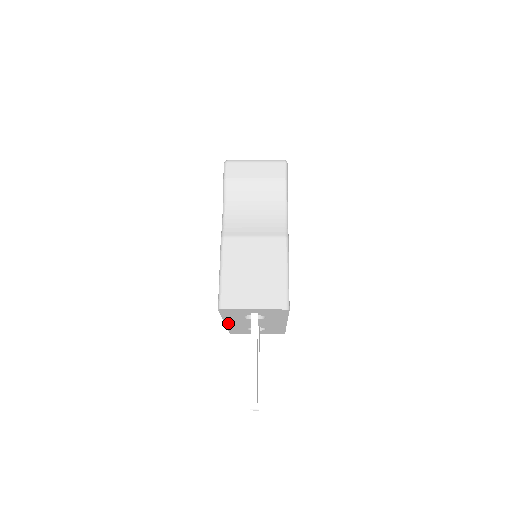
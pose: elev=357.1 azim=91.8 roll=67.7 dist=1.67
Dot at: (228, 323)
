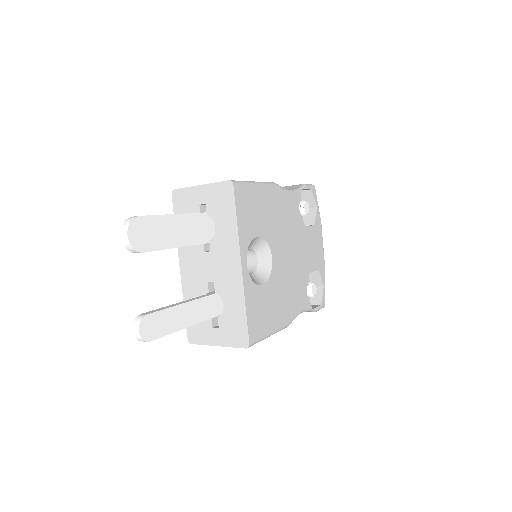
Dot at: (183, 268)
